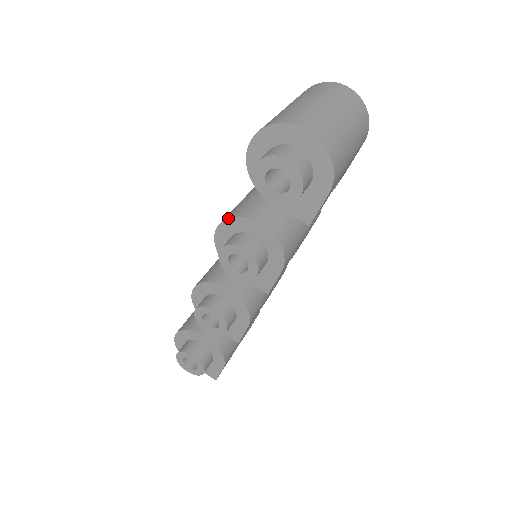
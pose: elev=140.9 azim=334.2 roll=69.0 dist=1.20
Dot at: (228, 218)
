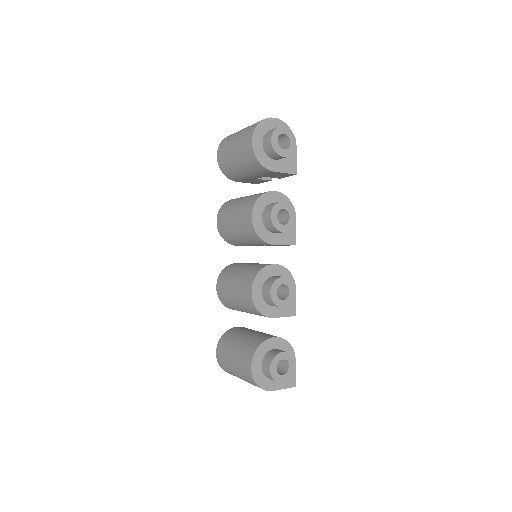
Dot at: (256, 200)
